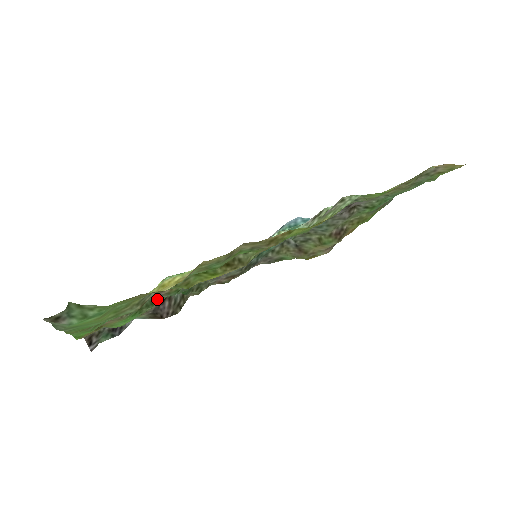
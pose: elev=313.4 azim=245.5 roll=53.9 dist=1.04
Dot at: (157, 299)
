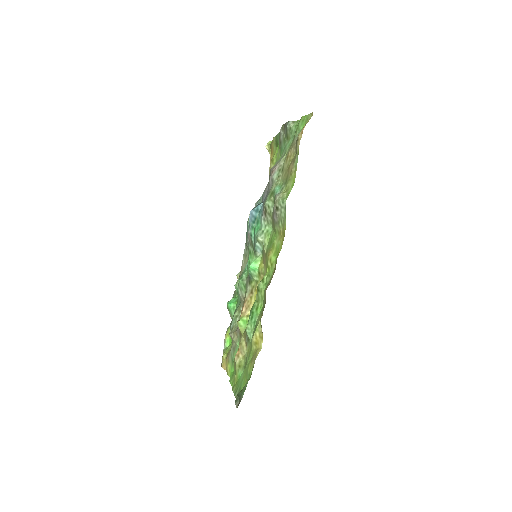
Dot at: (232, 318)
